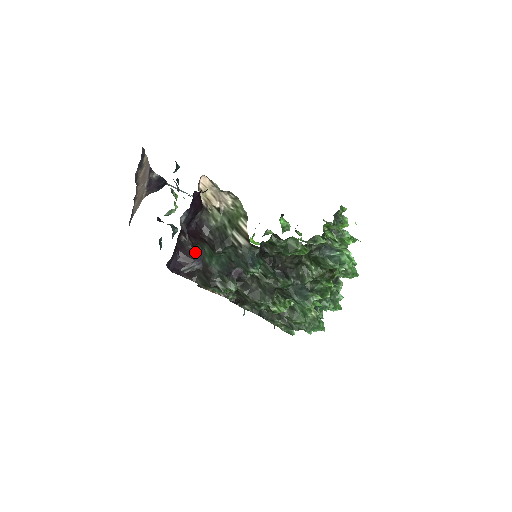
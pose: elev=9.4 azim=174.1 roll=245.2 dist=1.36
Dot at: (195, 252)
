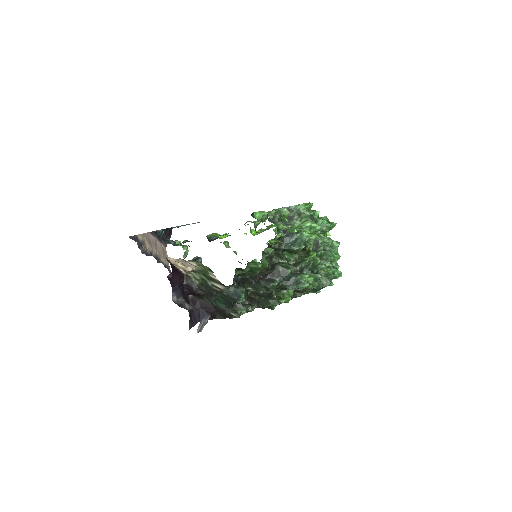
Dot at: (204, 301)
